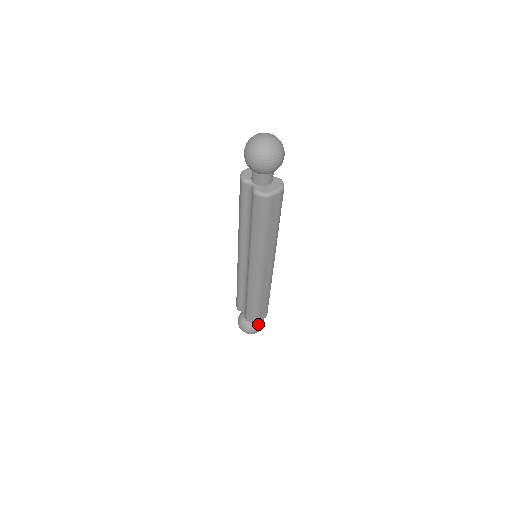
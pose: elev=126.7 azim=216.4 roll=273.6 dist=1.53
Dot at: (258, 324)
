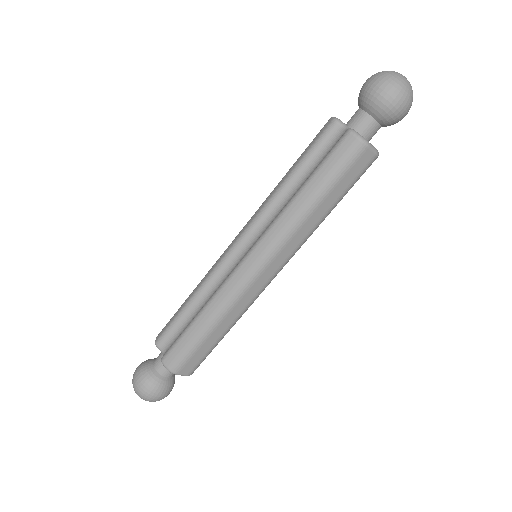
Dot at: (166, 385)
